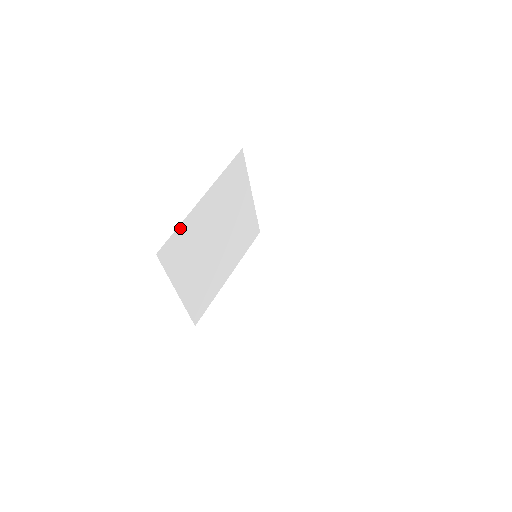
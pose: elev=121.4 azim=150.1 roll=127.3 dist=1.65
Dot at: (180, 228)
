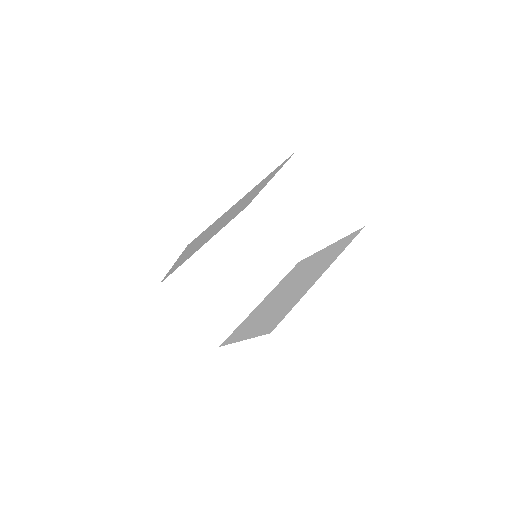
Dot at: occluded
